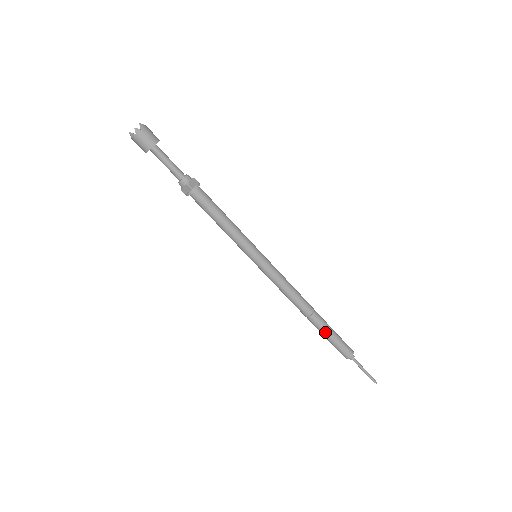
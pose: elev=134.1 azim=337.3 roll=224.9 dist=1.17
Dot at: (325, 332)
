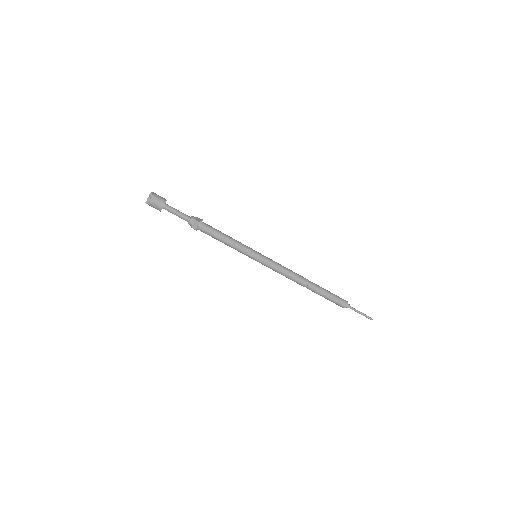
Dot at: (323, 293)
